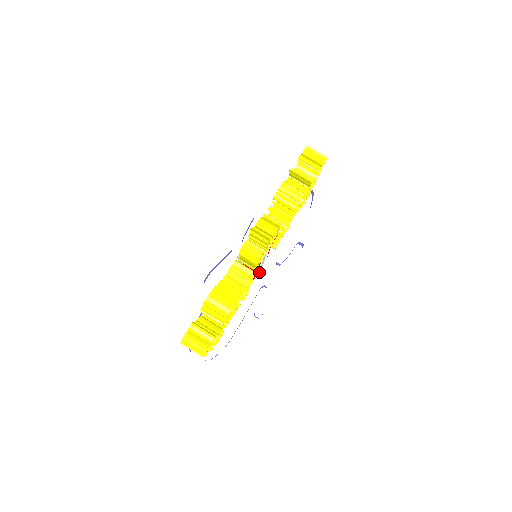
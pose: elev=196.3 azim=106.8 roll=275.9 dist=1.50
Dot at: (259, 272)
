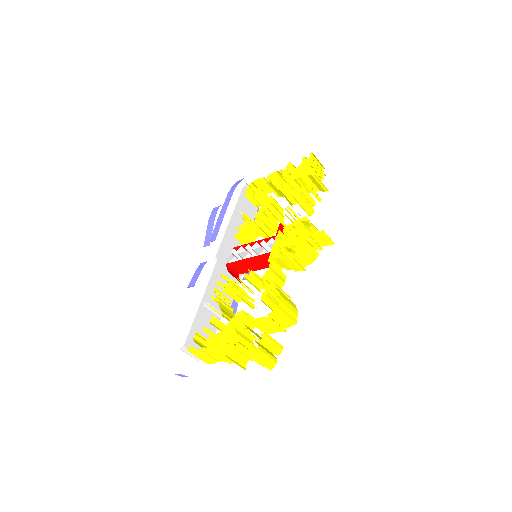
Dot at: (239, 273)
